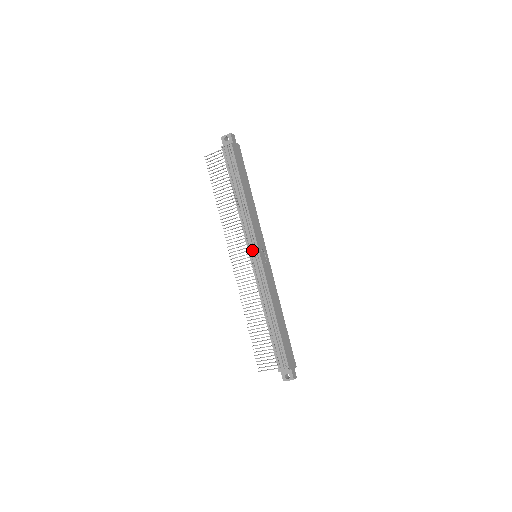
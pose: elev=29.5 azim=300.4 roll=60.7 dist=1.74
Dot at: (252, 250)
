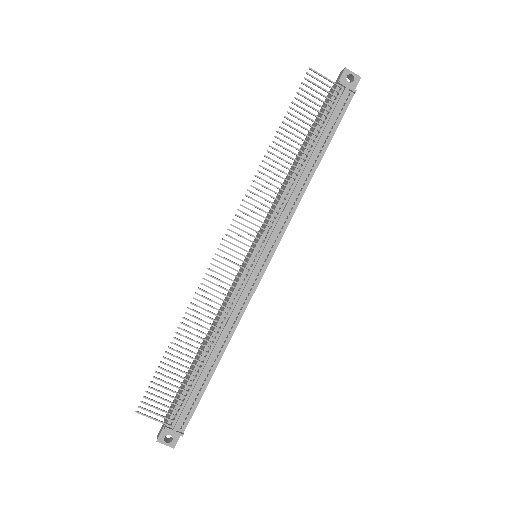
Dot at: (265, 249)
